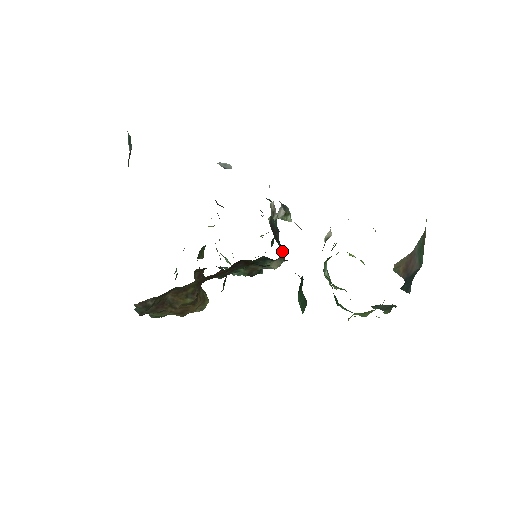
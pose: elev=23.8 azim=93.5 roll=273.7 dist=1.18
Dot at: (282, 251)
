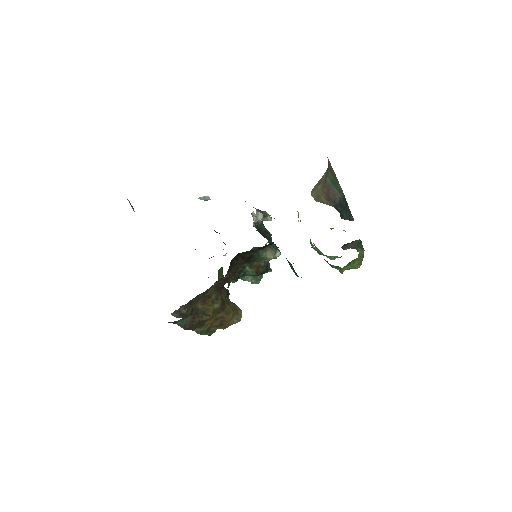
Dot at: occluded
